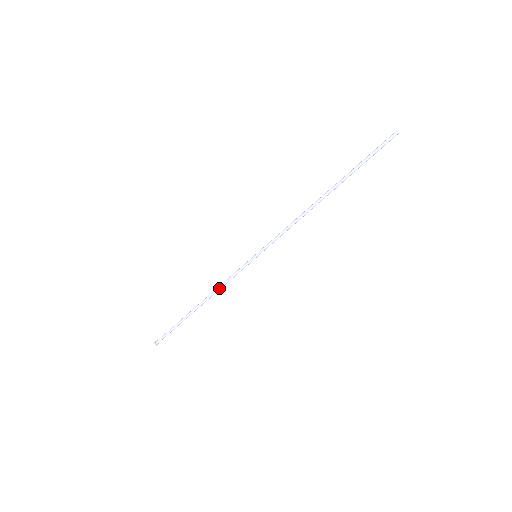
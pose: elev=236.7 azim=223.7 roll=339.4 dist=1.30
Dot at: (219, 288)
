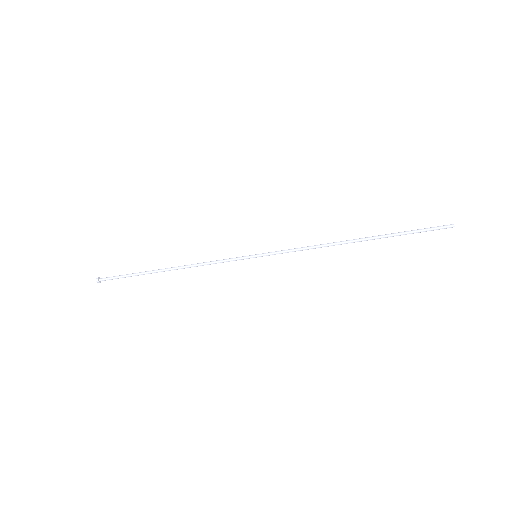
Dot at: (200, 265)
